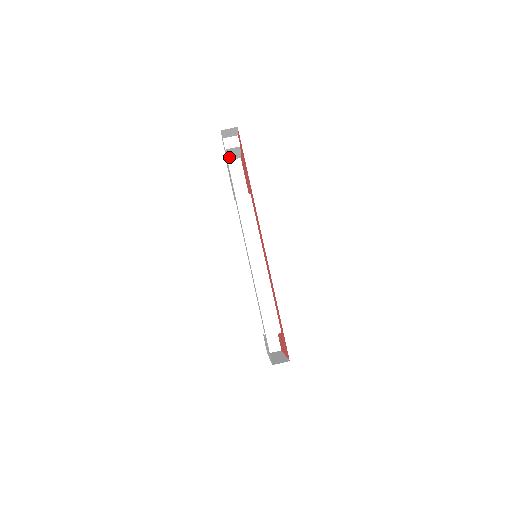
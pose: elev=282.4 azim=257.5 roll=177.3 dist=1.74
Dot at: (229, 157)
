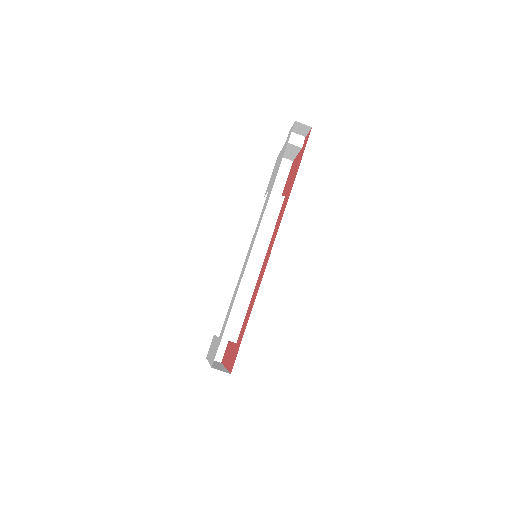
Dot at: (284, 153)
